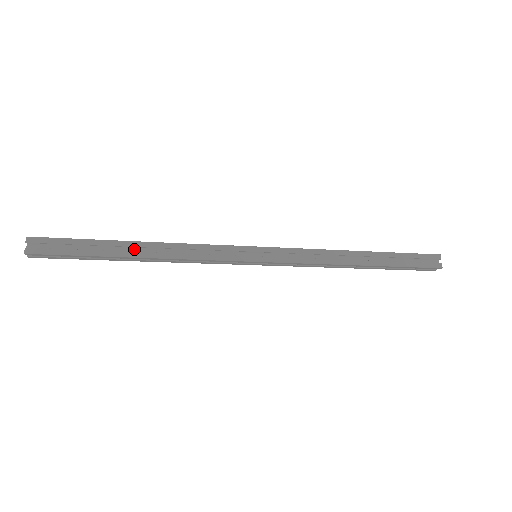
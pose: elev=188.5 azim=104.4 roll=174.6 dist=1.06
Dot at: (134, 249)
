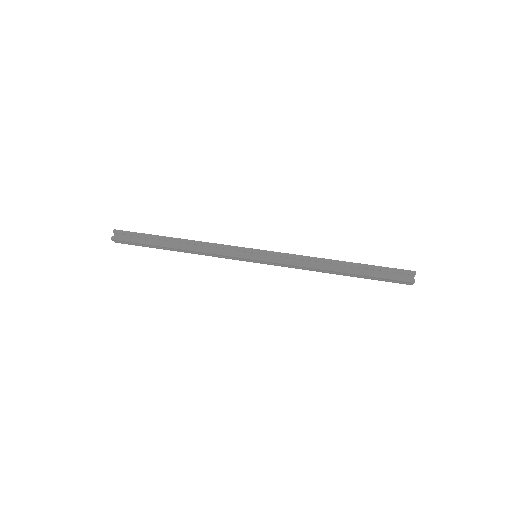
Dot at: (174, 246)
